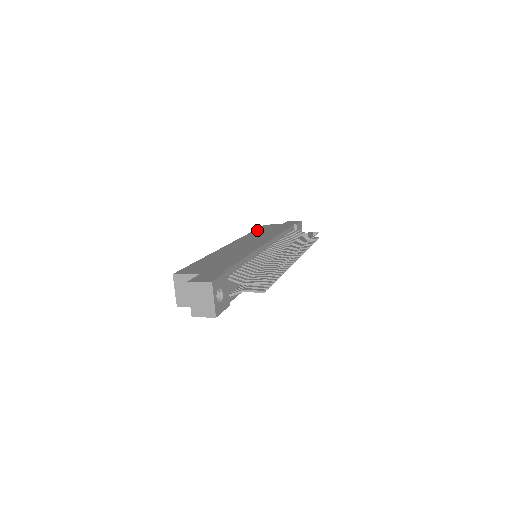
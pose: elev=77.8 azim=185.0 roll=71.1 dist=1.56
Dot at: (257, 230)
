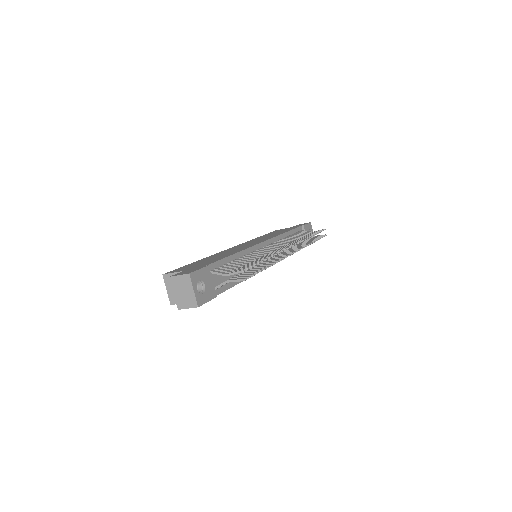
Dot at: (264, 235)
